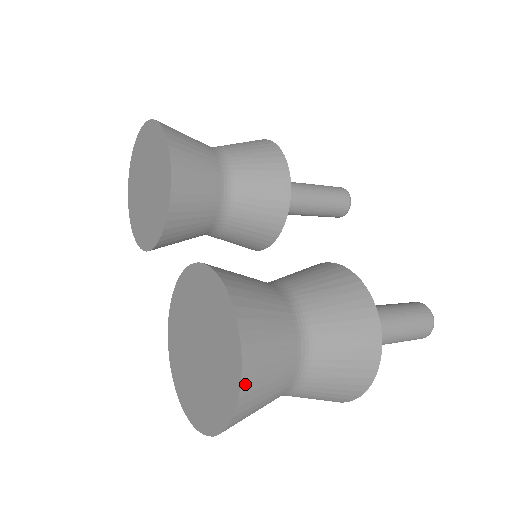
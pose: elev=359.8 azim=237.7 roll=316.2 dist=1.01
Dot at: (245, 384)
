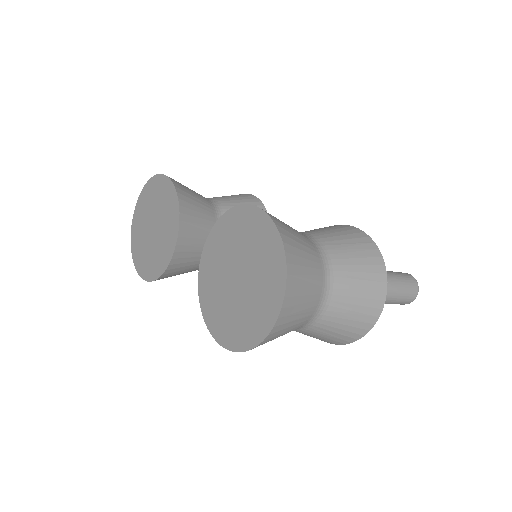
Dot at: (288, 253)
